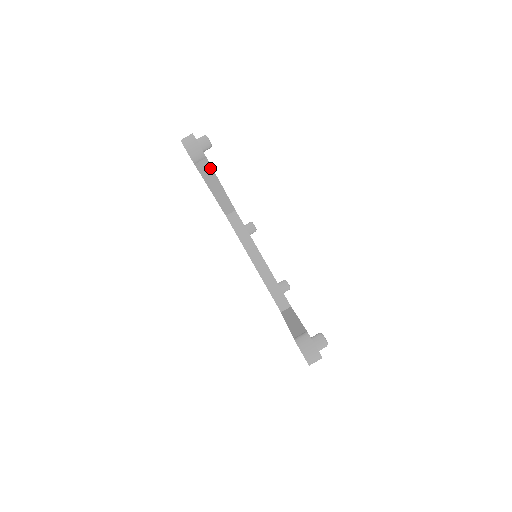
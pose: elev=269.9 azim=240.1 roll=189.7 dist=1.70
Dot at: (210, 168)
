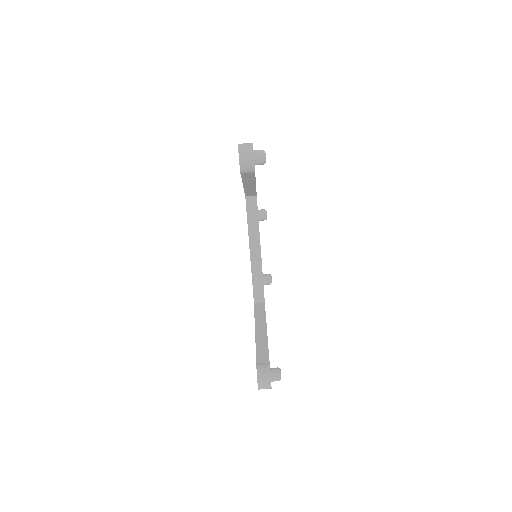
Dot at: (253, 177)
